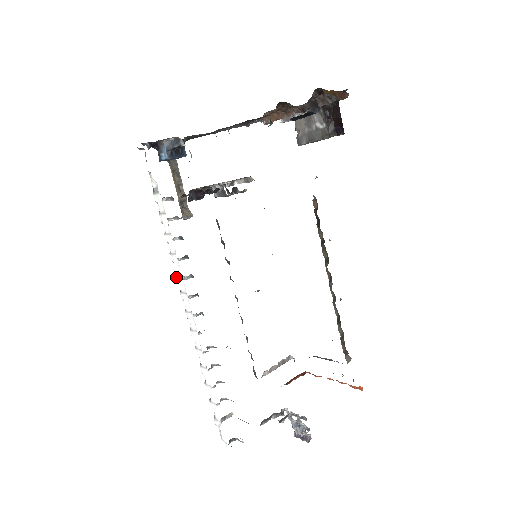
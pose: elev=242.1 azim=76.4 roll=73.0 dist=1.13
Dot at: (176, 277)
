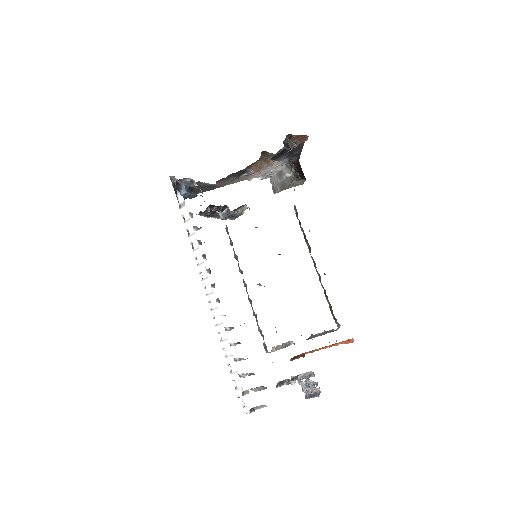
Dot at: (198, 269)
